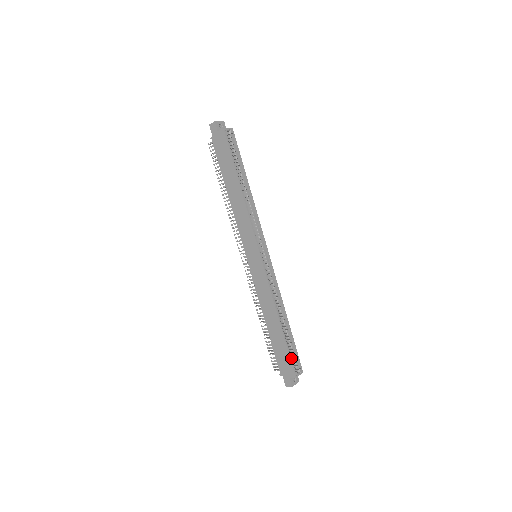
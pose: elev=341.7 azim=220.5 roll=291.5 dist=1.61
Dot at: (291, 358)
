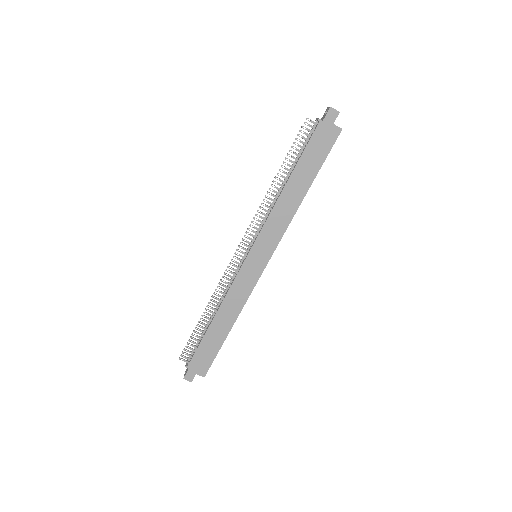
Dot at: (212, 359)
